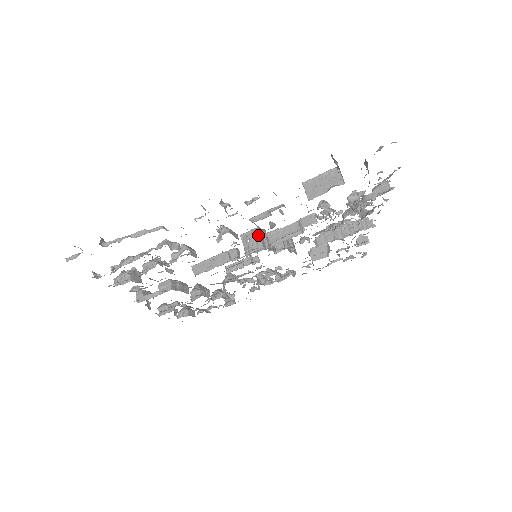
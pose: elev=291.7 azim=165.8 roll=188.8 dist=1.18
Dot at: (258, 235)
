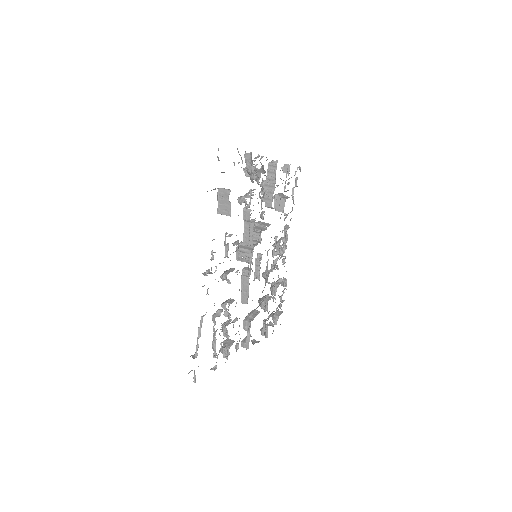
Dot at: (242, 249)
